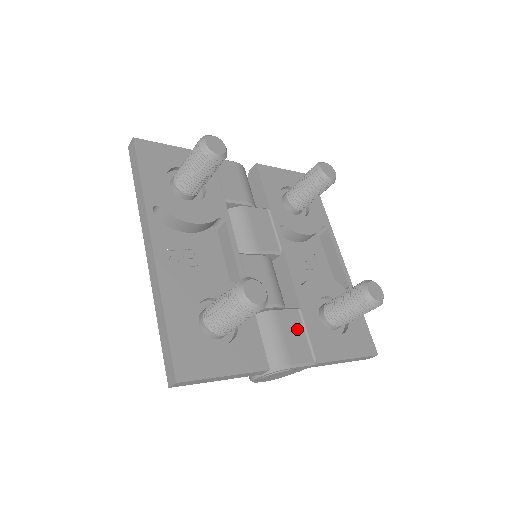
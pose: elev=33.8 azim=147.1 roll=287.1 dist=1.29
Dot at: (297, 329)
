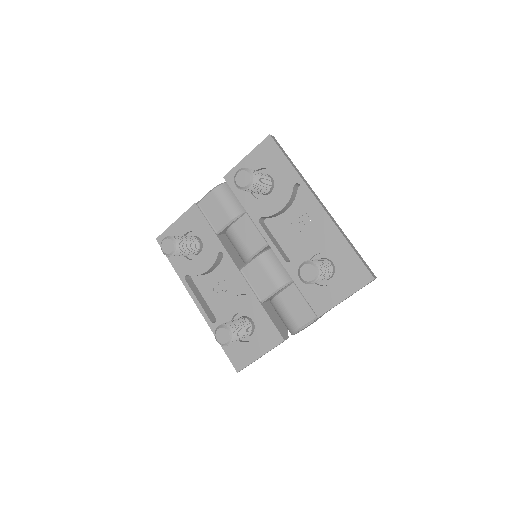
Dot at: (297, 299)
